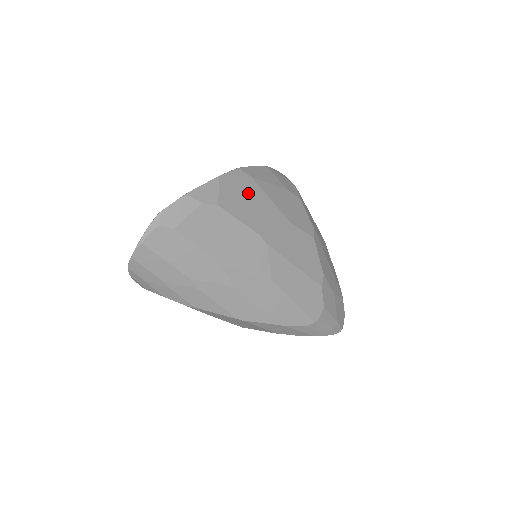
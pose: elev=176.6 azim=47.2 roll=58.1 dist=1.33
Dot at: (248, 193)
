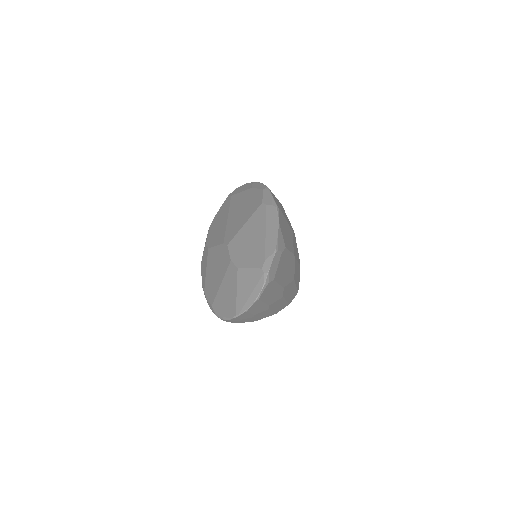
Dot at: (284, 225)
